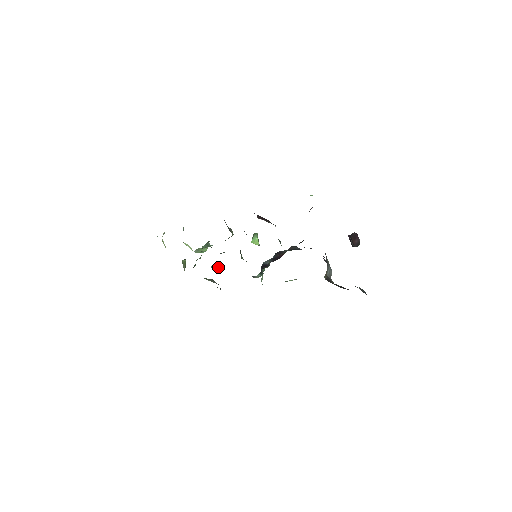
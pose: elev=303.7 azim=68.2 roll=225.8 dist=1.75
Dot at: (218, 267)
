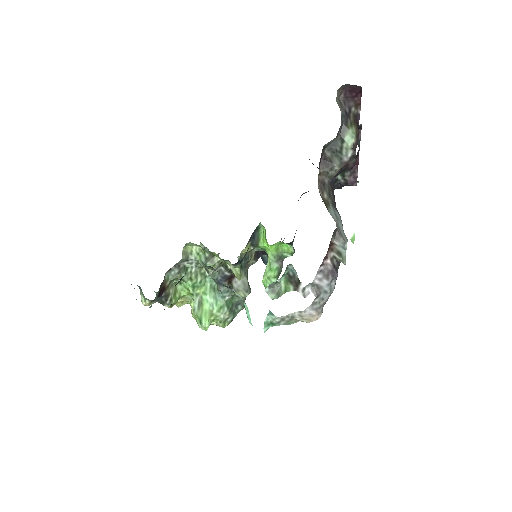
Dot at: (206, 263)
